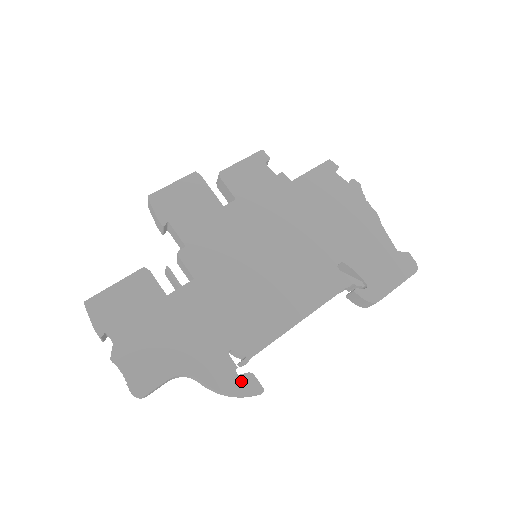
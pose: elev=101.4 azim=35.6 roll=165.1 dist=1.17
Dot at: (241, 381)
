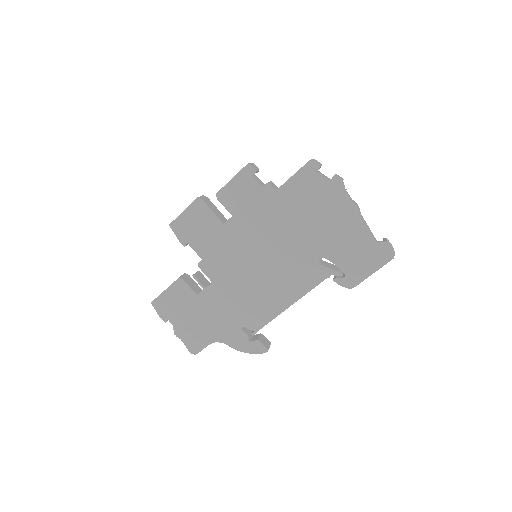
Dot at: (252, 345)
